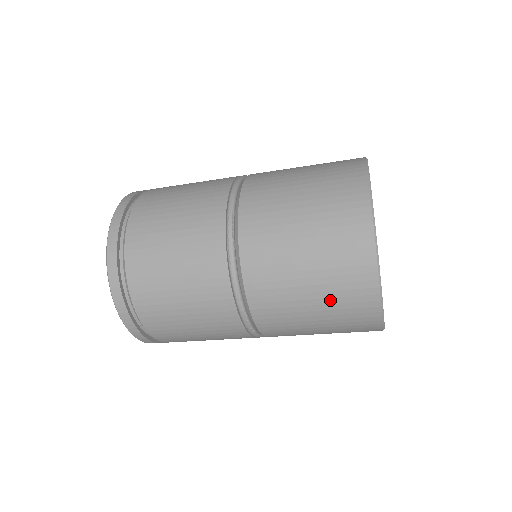
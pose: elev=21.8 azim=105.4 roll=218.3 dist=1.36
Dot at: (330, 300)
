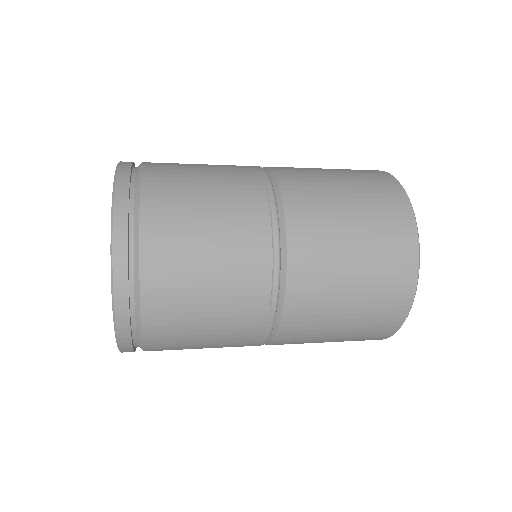
Dot at: occluded
